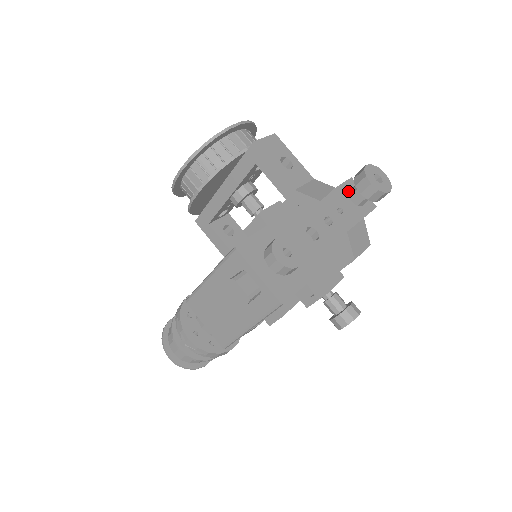
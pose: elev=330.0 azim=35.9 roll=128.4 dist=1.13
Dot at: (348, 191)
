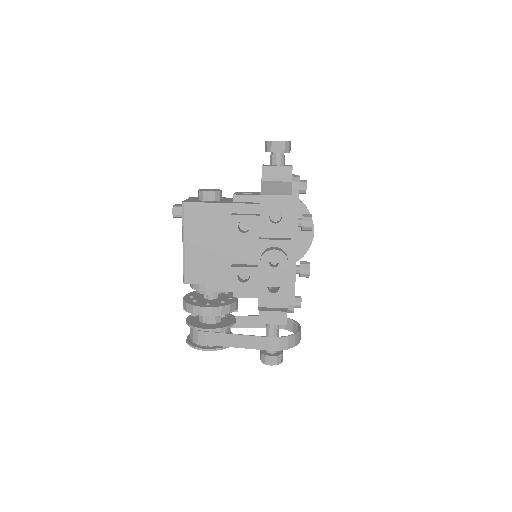
Dot at: occluded
